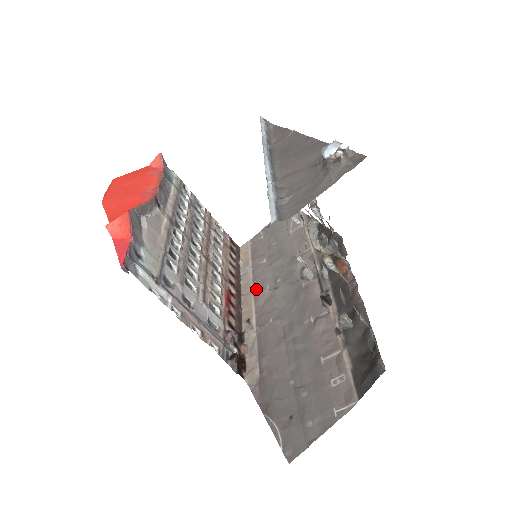
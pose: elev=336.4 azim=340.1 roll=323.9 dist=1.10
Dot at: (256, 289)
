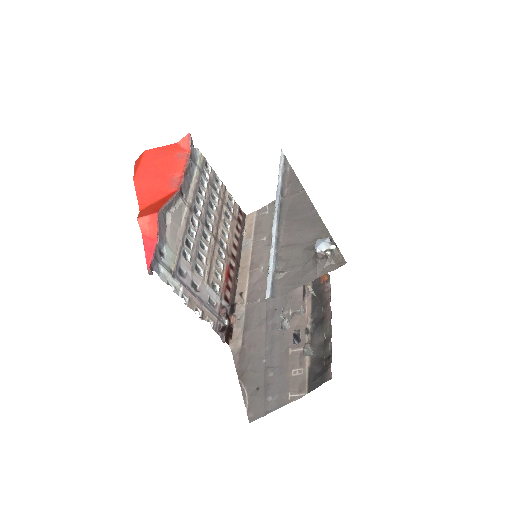
Dot at: (252, 265)
